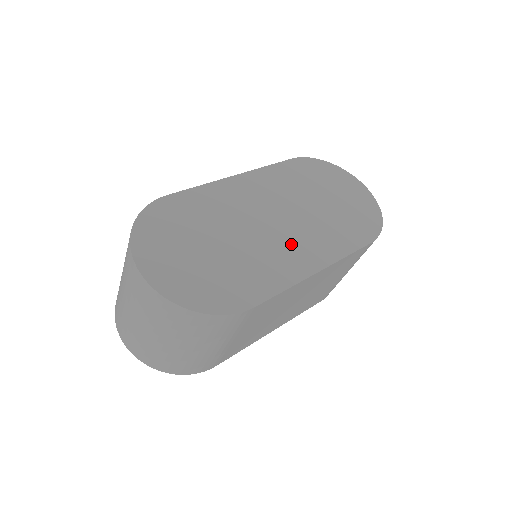
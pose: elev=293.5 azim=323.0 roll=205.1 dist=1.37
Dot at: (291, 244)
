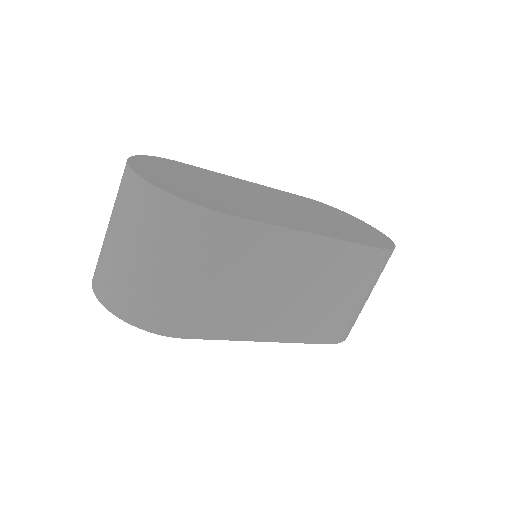
Dot at: (288, 215)
